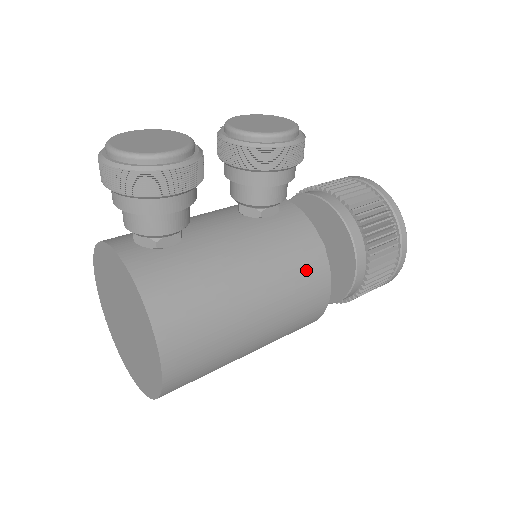
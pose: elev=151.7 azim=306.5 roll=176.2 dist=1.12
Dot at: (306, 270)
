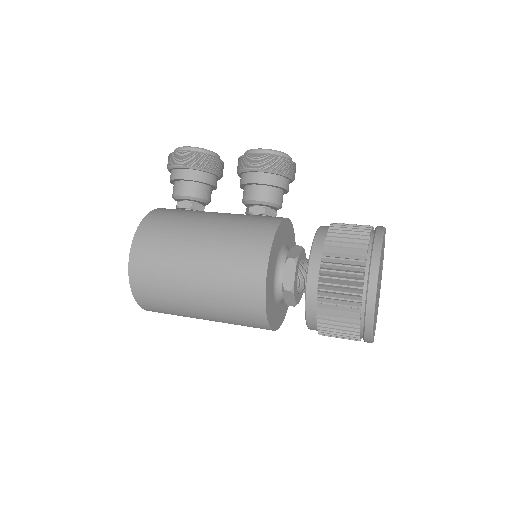
Dot at: (249, 240)
